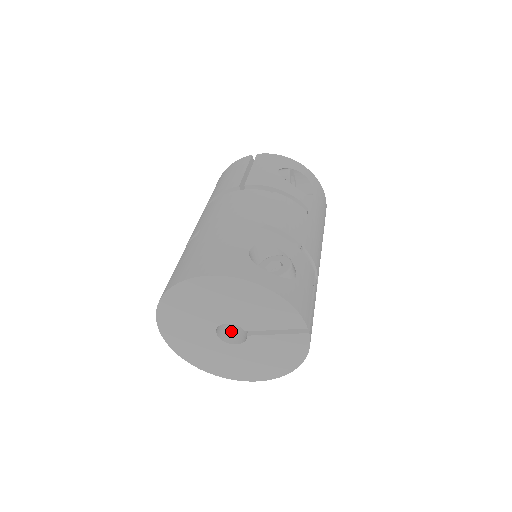
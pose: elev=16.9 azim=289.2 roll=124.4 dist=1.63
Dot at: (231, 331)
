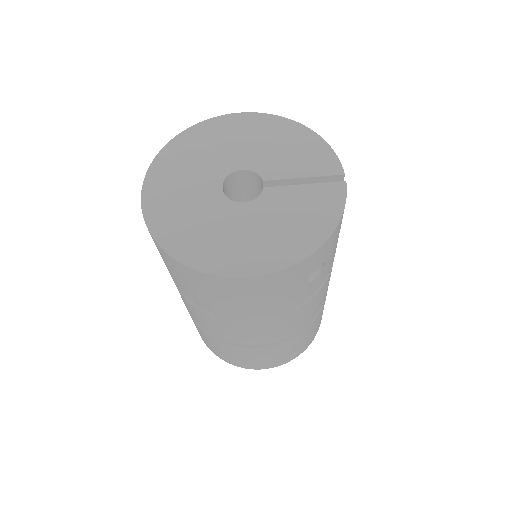
Dot at: occluded
